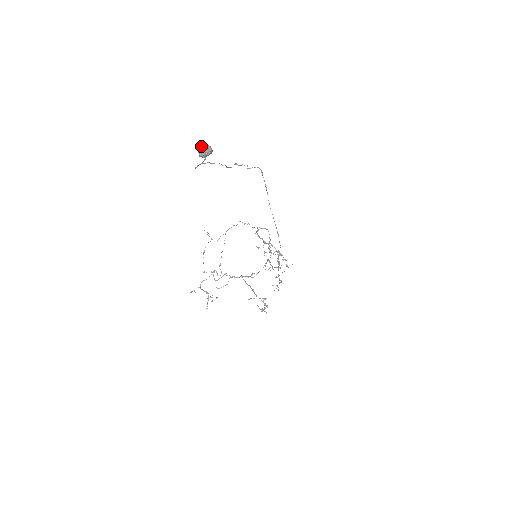
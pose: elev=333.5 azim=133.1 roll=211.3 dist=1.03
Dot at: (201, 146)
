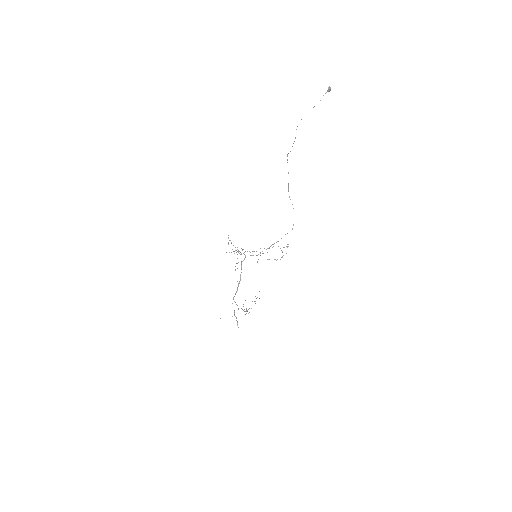
Dot at: occluded
